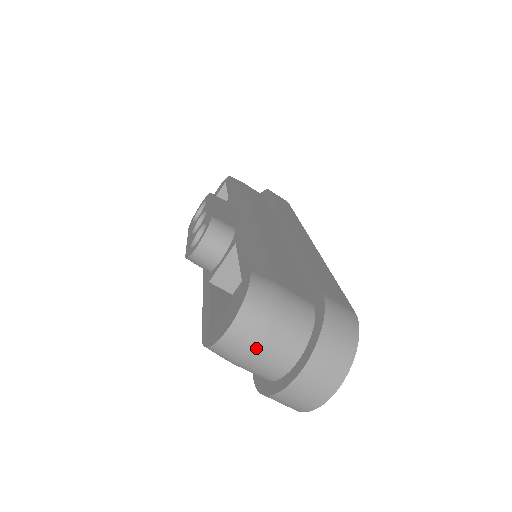
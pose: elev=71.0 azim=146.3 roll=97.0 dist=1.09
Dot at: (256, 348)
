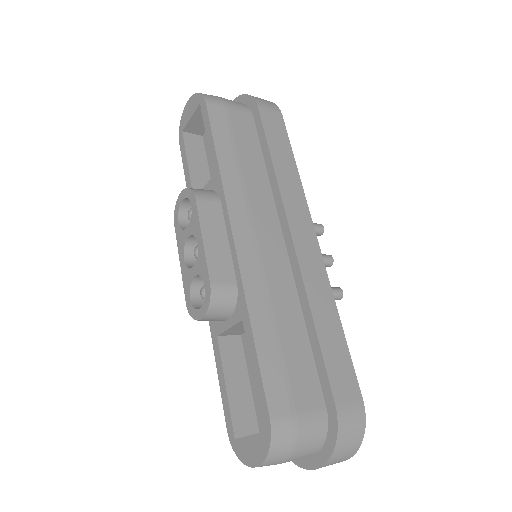
Dot at: occluded
